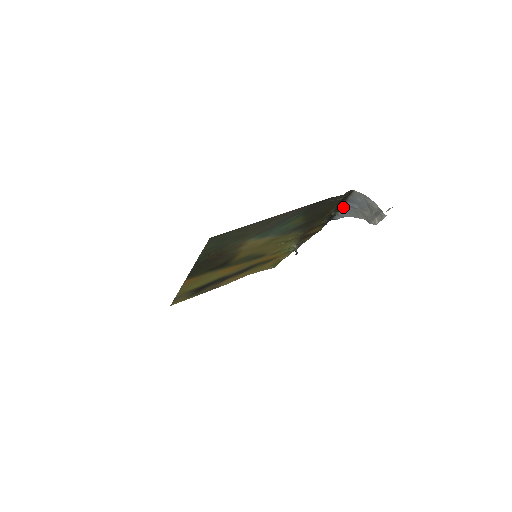
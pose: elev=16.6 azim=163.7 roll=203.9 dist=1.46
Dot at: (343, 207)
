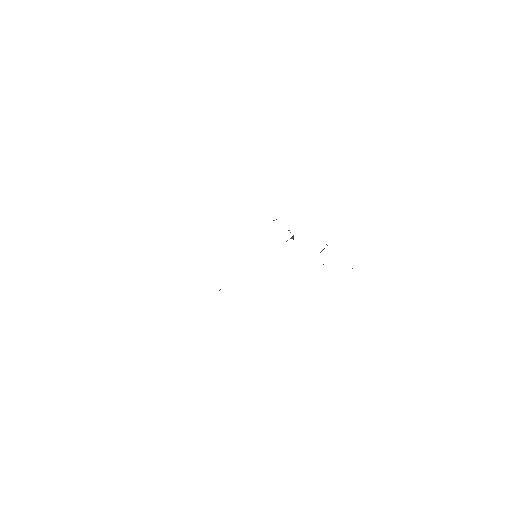
Dot at: occluded
